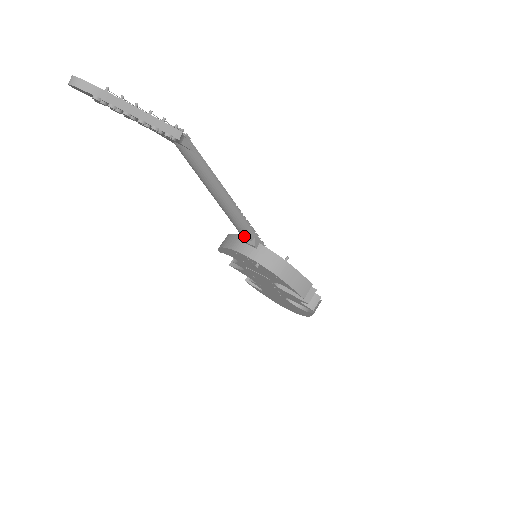
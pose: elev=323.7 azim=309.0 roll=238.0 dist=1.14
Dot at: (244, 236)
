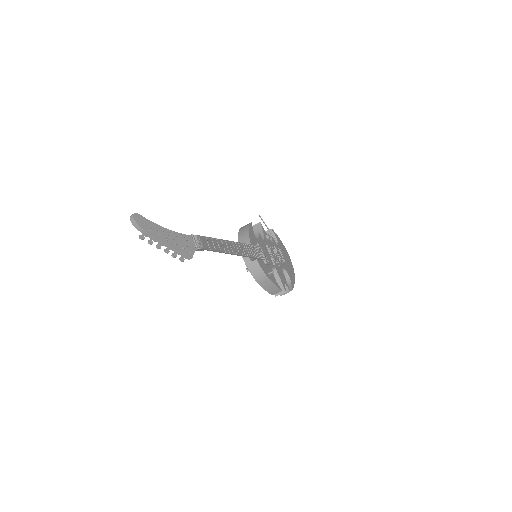
Dot at: occluded
